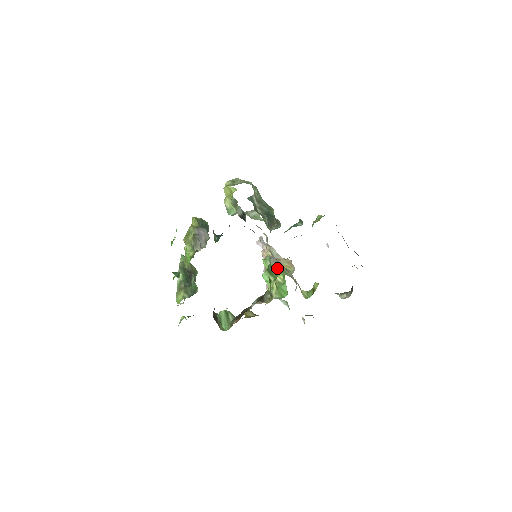
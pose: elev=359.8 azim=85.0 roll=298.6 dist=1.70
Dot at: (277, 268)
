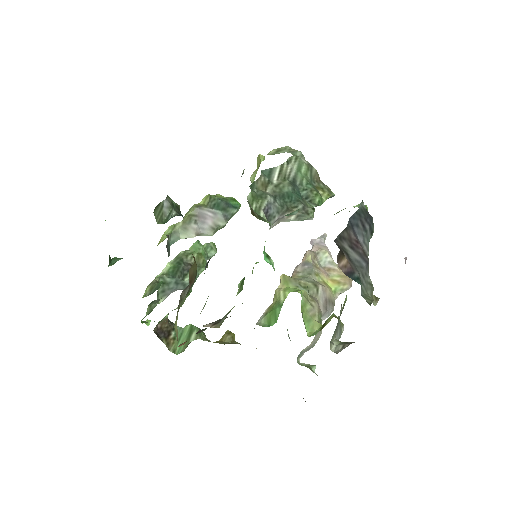
Dot at: (296, 280)
